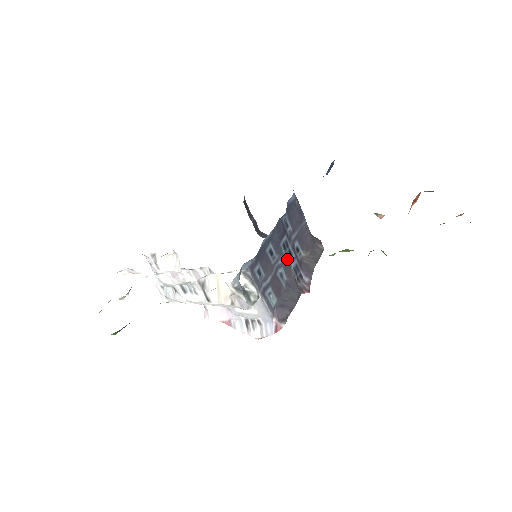
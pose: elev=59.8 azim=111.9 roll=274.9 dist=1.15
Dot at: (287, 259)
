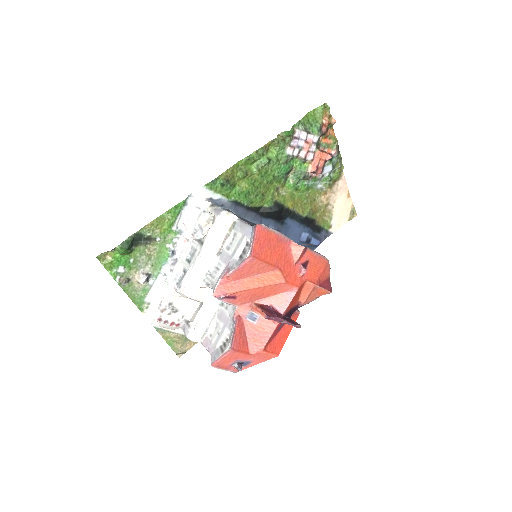
Dot at: occluded
